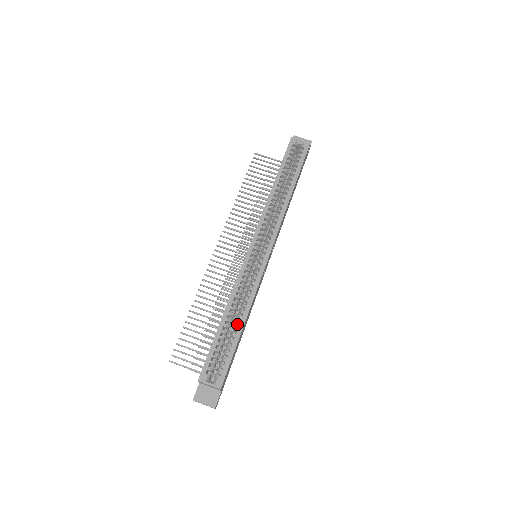
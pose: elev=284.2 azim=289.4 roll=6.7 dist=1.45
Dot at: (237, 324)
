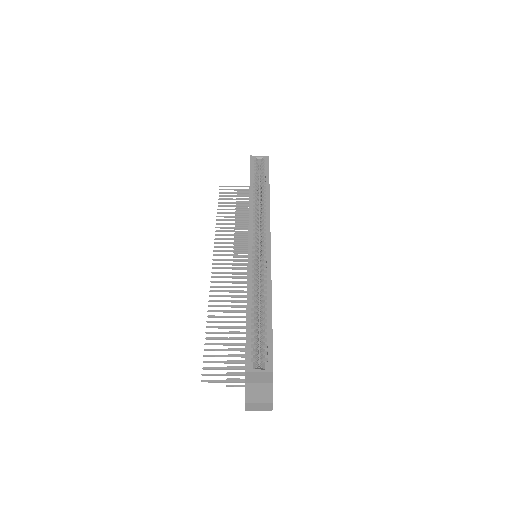
Dot at: (264, 307)
